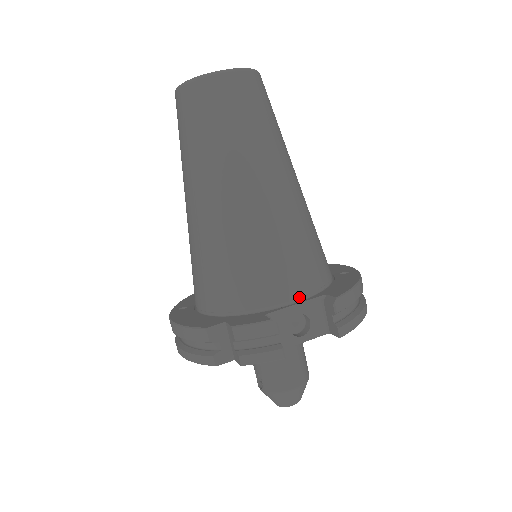
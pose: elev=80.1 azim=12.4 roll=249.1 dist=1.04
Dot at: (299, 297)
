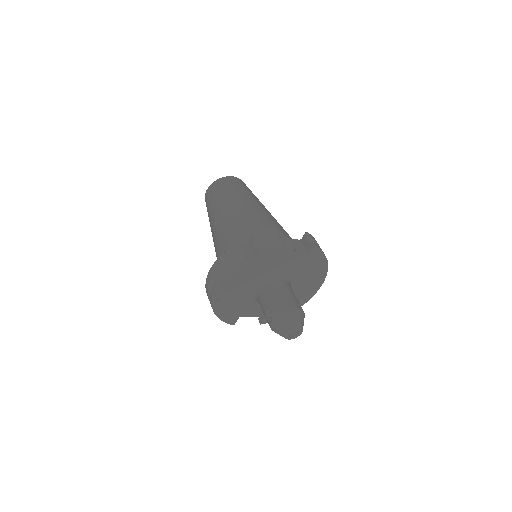
Dot at: occluded
